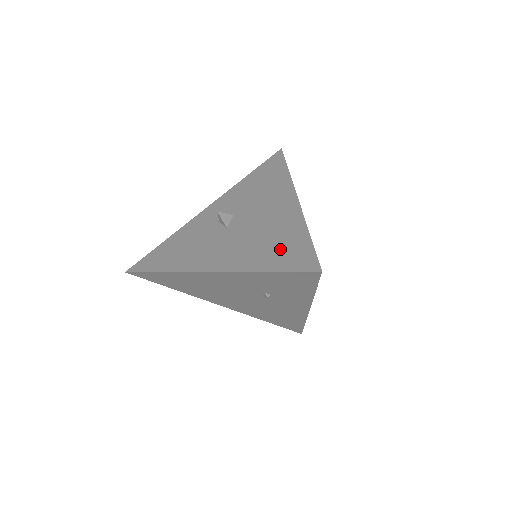
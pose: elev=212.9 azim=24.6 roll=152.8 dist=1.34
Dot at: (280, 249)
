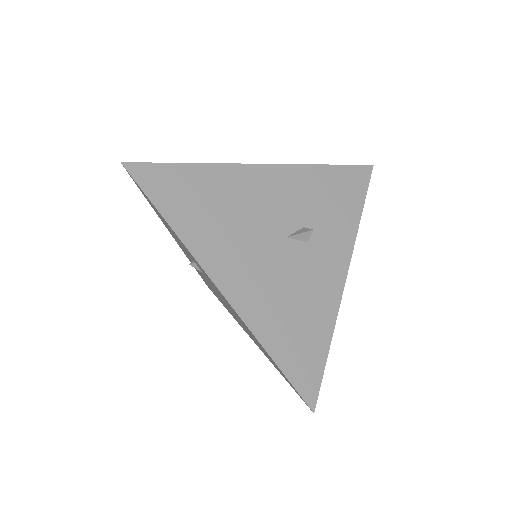
Dot at: occluded
